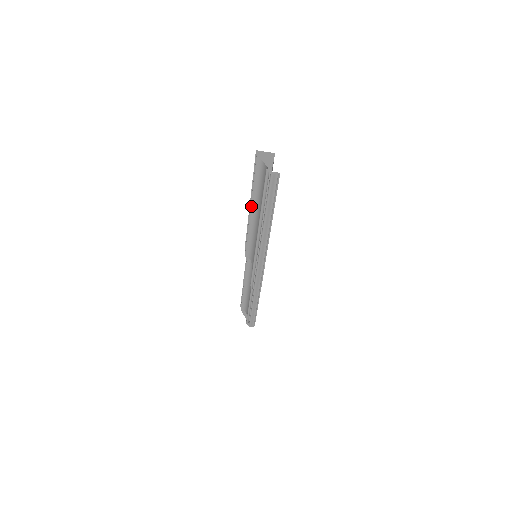
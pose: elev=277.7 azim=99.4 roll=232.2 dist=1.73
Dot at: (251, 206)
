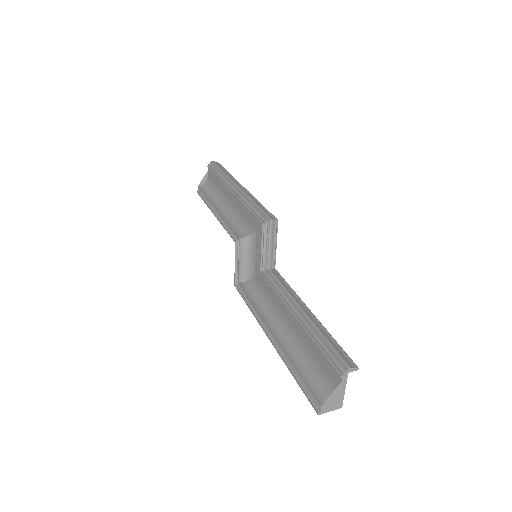
Dot at: (214, 207)
